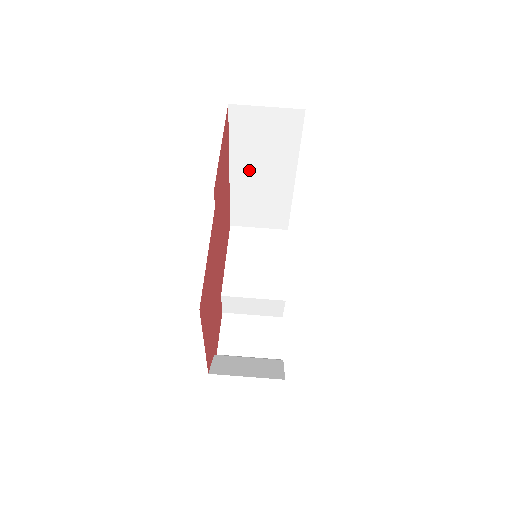
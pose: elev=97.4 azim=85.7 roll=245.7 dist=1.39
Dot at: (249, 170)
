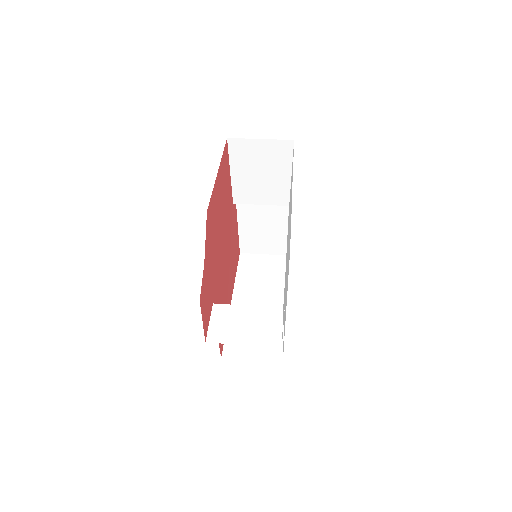
Dot at: (248, 297)
